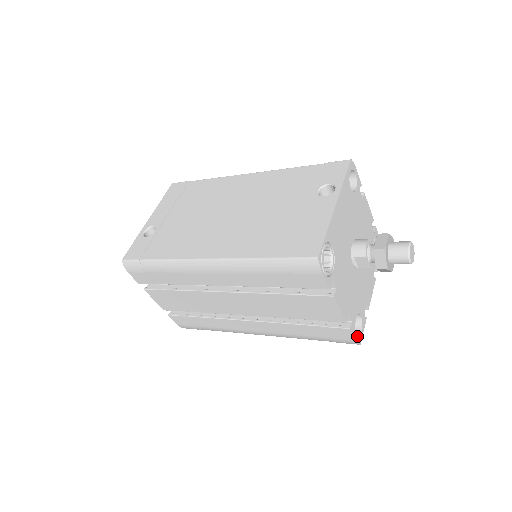
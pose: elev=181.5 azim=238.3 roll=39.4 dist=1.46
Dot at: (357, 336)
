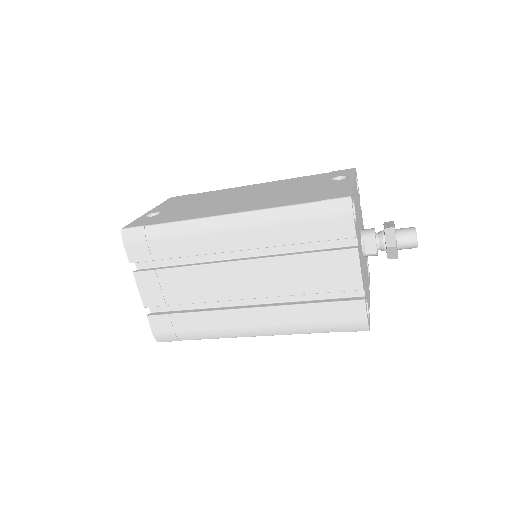
Dot at: occluded
